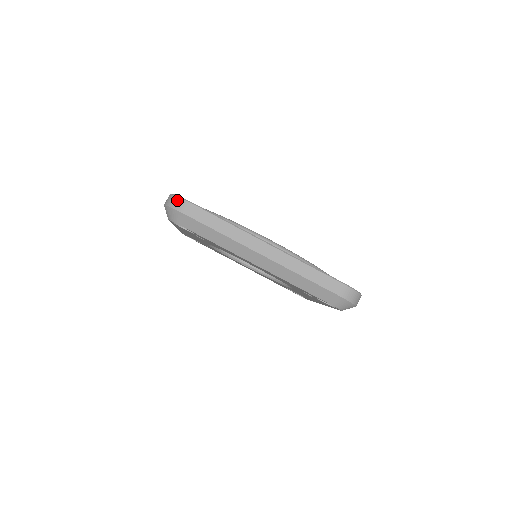
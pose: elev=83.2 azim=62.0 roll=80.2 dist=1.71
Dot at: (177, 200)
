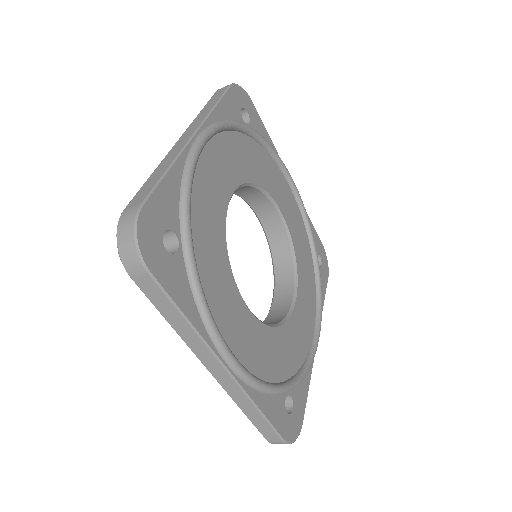
Dot at: (131, 250)
